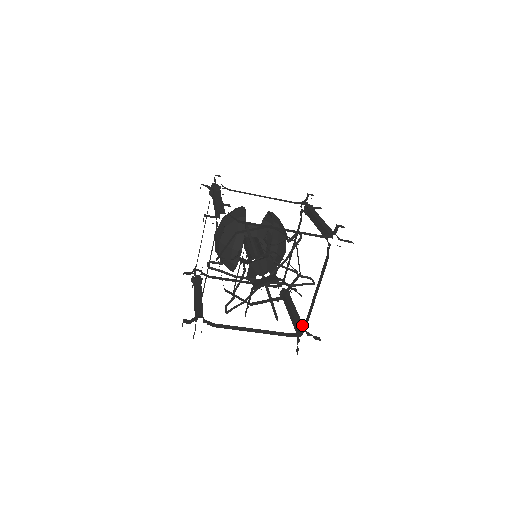
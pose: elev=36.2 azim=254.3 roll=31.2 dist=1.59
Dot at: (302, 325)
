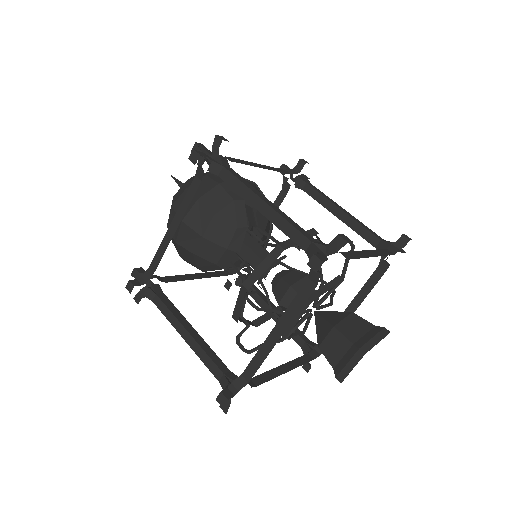
Dot at: occluded
